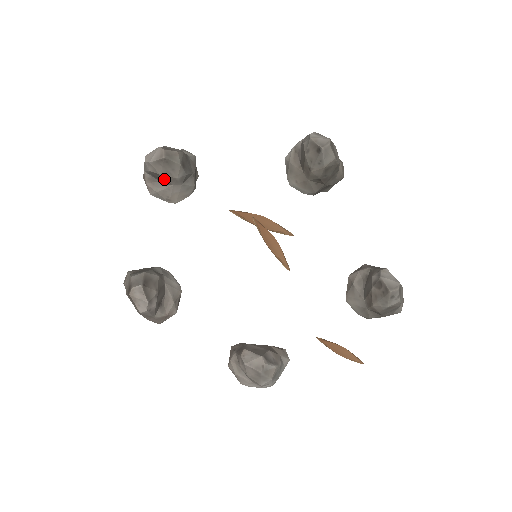
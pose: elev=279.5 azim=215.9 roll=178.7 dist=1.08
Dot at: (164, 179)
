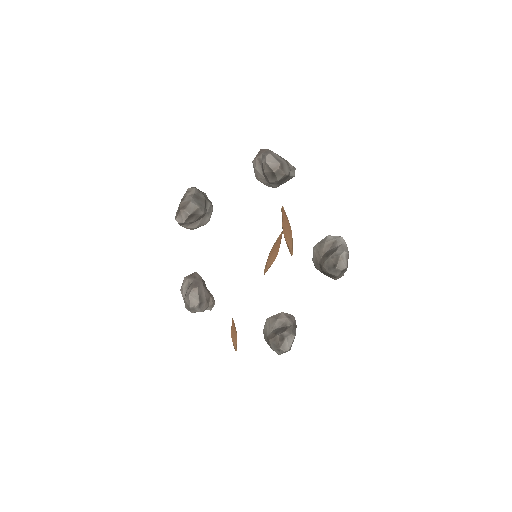
Dot at: (264, 173)
